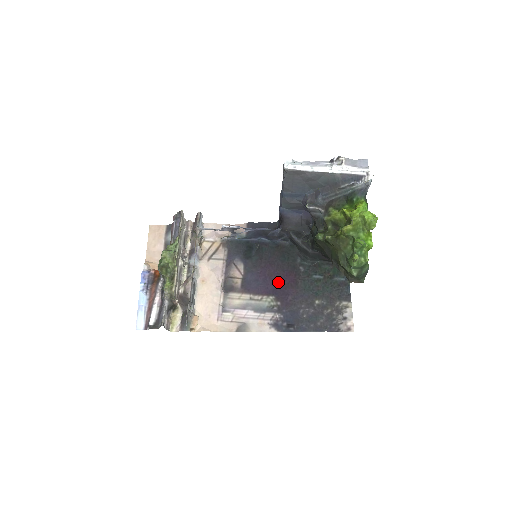
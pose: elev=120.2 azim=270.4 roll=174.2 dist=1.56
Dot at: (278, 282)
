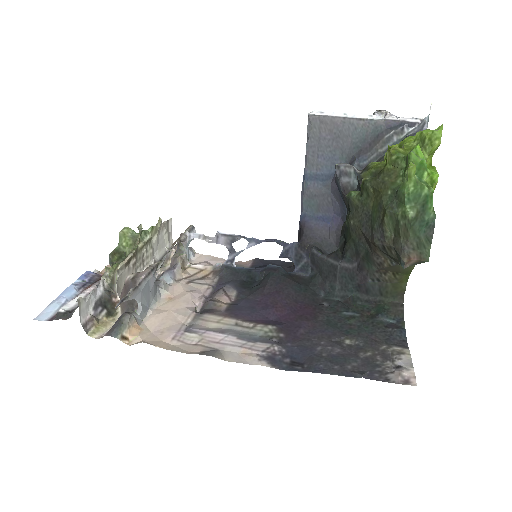
Dot at: (285, 313)
